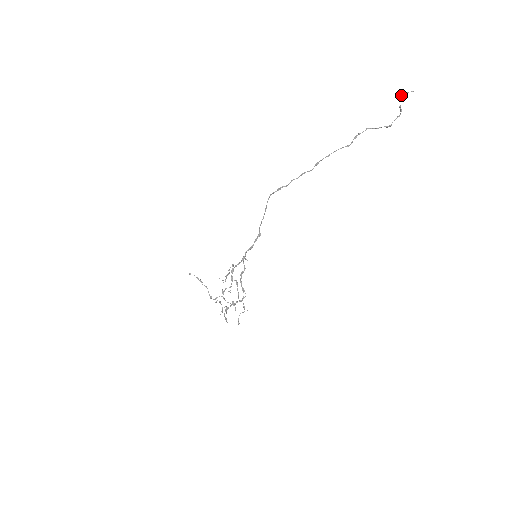
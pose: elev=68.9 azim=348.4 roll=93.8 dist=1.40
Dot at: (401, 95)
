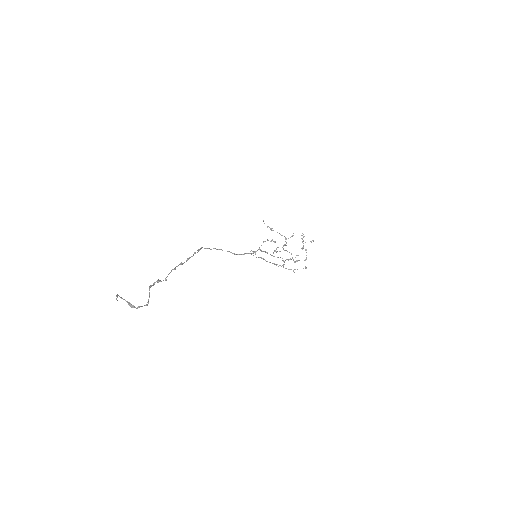
Dot at: (117, 297)
